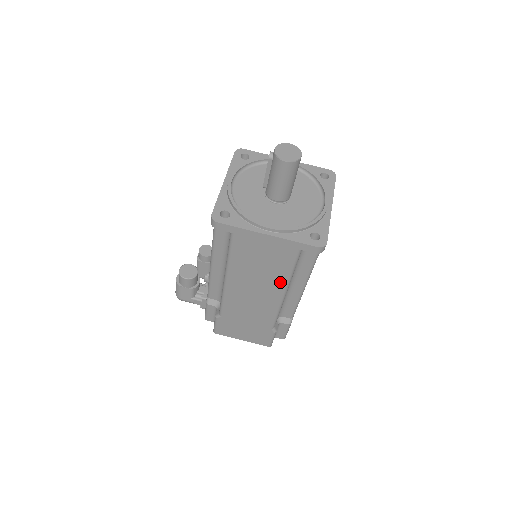
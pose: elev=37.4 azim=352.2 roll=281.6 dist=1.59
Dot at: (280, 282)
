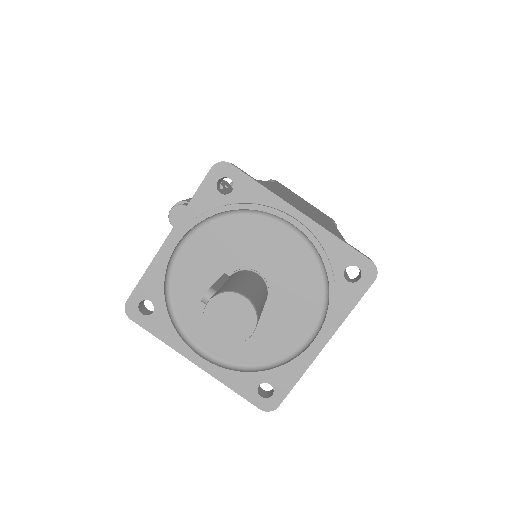
Dot at: occluded
